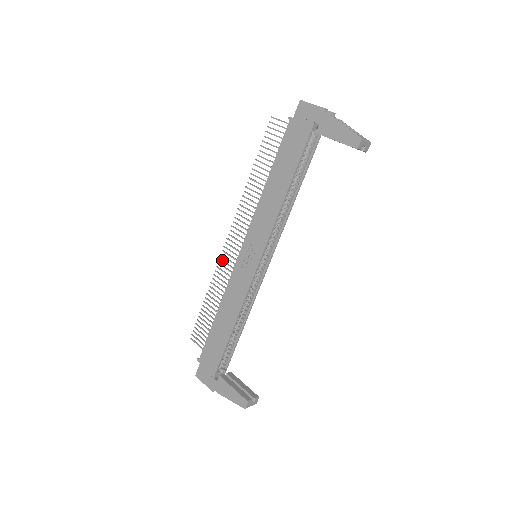
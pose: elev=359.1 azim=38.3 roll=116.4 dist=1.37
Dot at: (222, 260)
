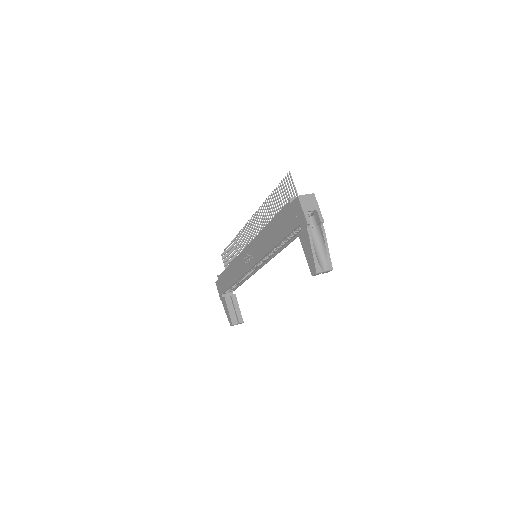
Dot at: (242, 232)
